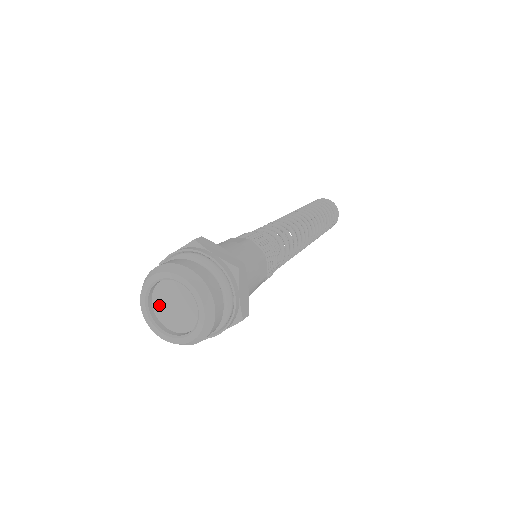
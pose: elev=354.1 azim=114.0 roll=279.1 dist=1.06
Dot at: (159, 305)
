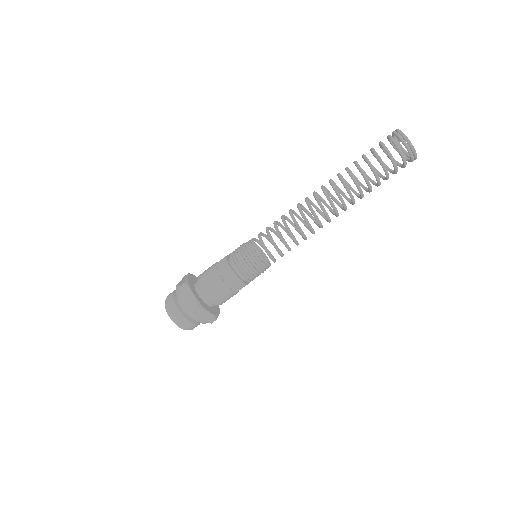
Dot at: occluded
